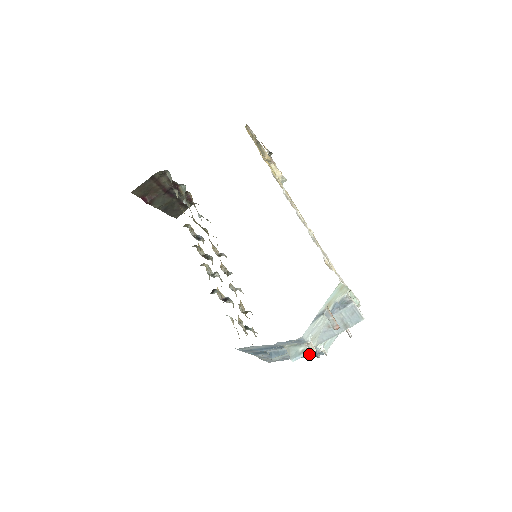
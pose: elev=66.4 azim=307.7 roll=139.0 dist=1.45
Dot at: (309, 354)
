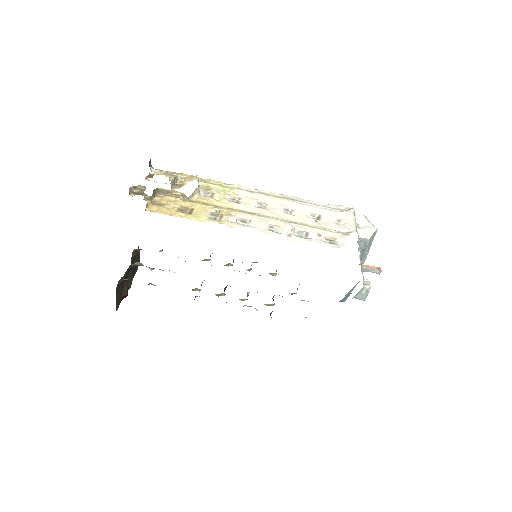
Dot at: occluded
